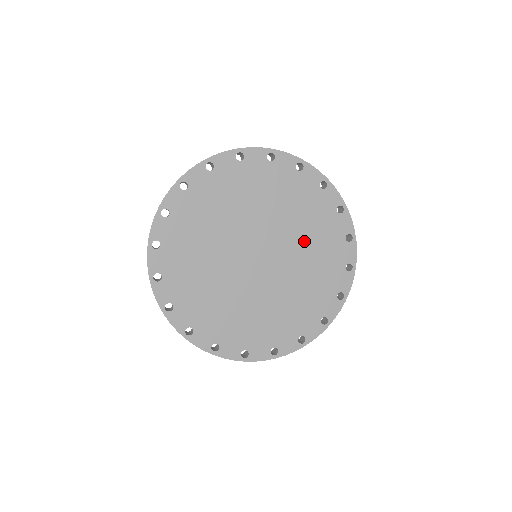
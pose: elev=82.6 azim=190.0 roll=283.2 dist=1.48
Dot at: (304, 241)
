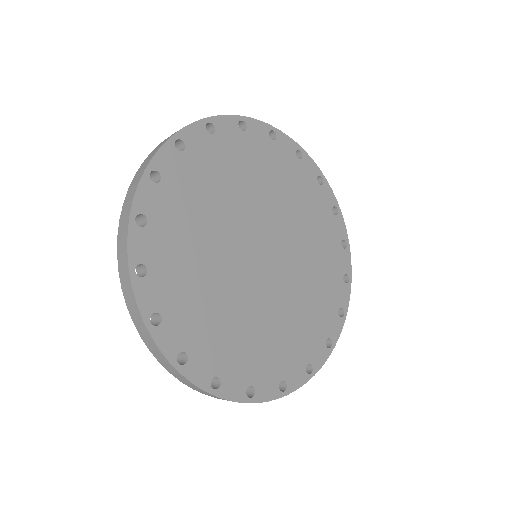
Dot at: (277, 197)
